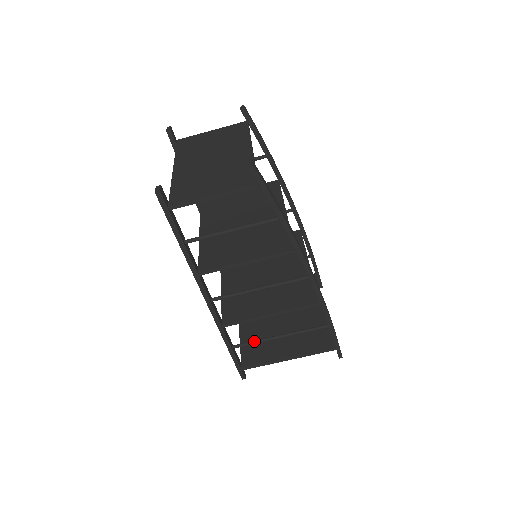
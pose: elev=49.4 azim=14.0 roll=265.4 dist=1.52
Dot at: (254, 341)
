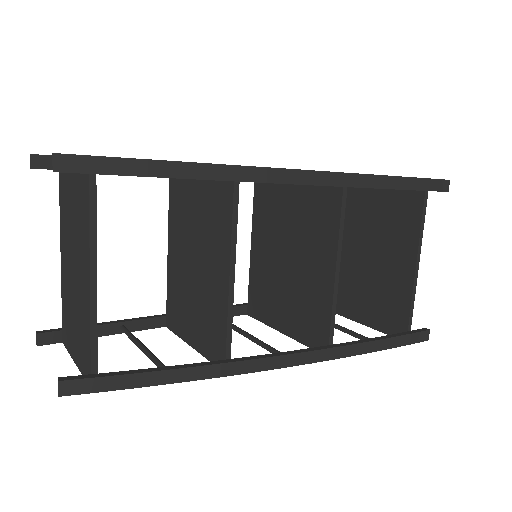
Dot at: occluded
